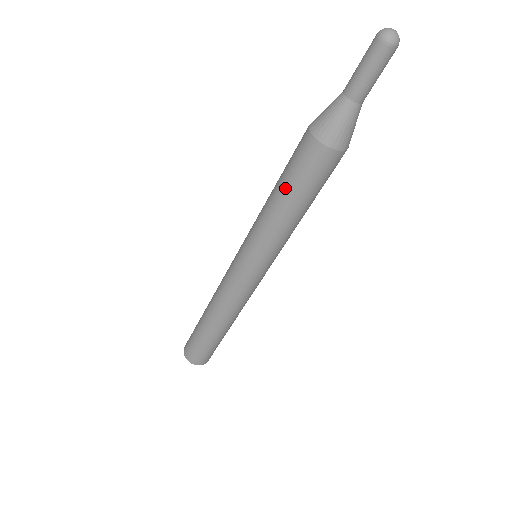
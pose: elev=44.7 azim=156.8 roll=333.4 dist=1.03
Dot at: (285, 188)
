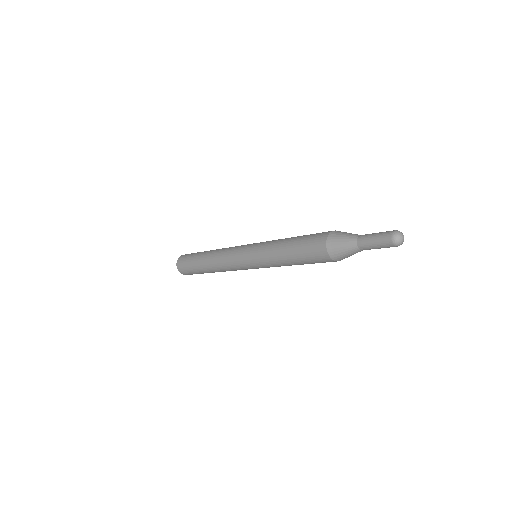
Dot at: occluded
